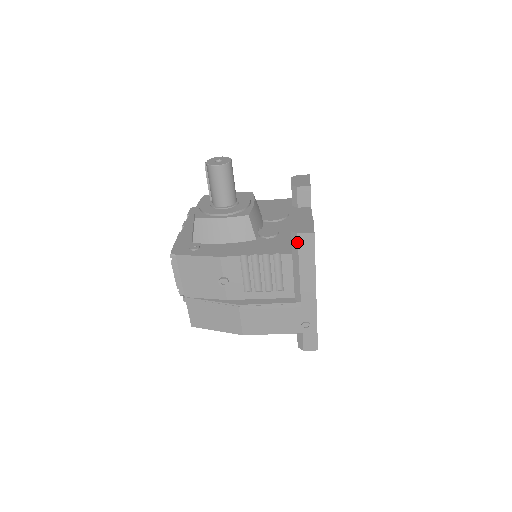
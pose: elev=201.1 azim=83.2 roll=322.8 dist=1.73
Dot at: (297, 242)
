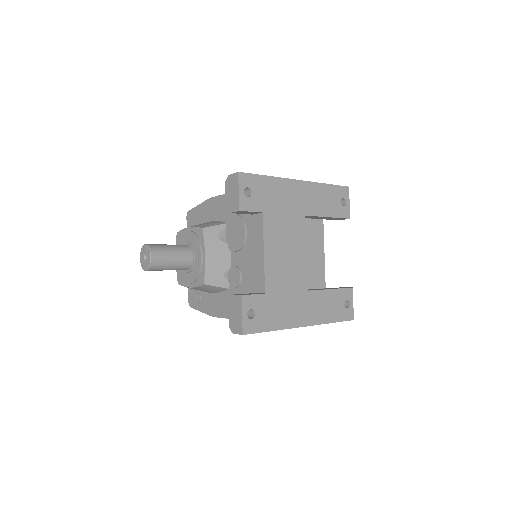
Dot at: occluded
